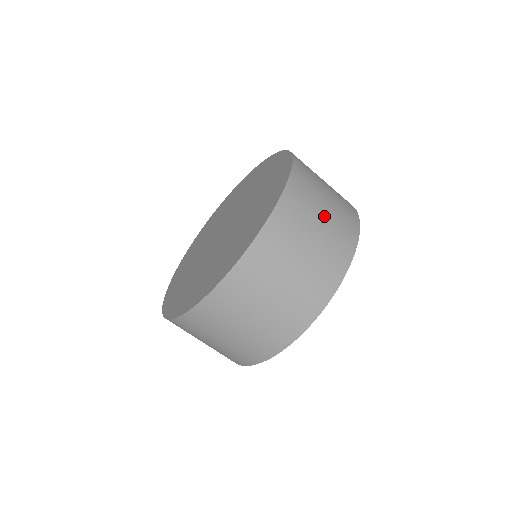
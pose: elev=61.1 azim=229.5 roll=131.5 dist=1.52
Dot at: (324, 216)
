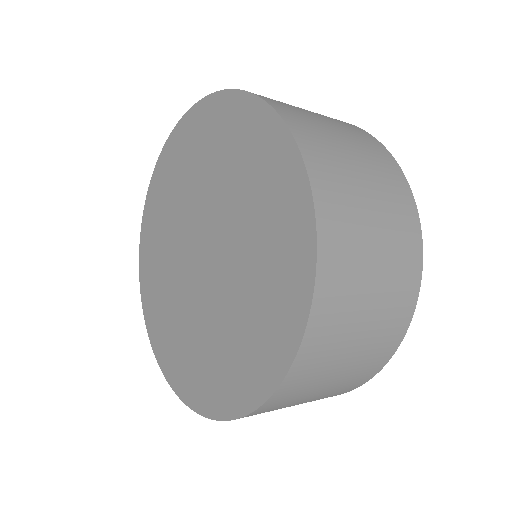
Dot at: (377, 236)
